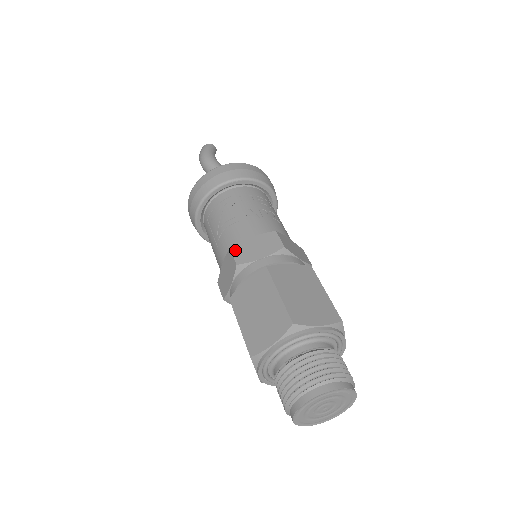
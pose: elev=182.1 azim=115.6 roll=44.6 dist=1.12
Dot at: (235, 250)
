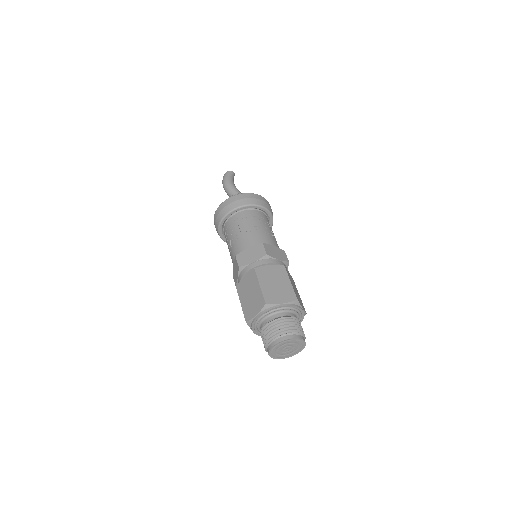
Dot at: (238, 257)
